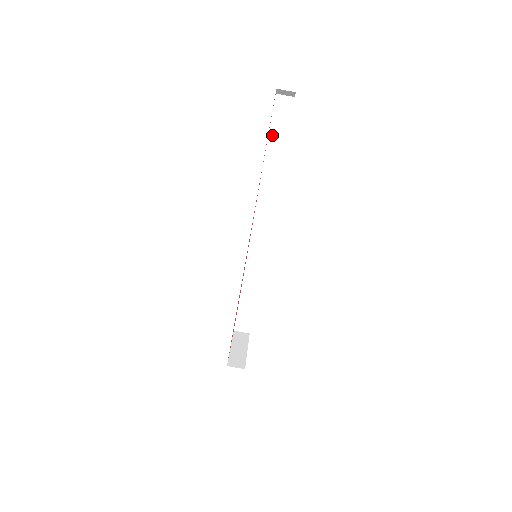
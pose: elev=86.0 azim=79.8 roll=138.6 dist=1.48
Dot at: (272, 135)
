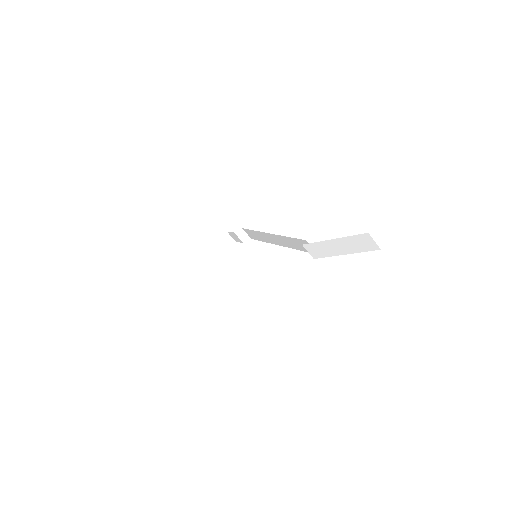
Dot at: (333, 242)
